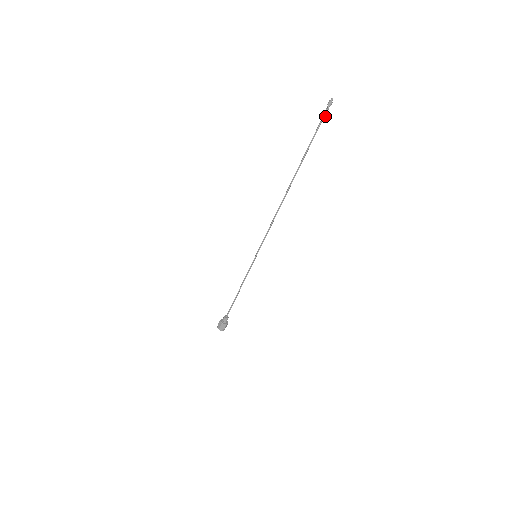
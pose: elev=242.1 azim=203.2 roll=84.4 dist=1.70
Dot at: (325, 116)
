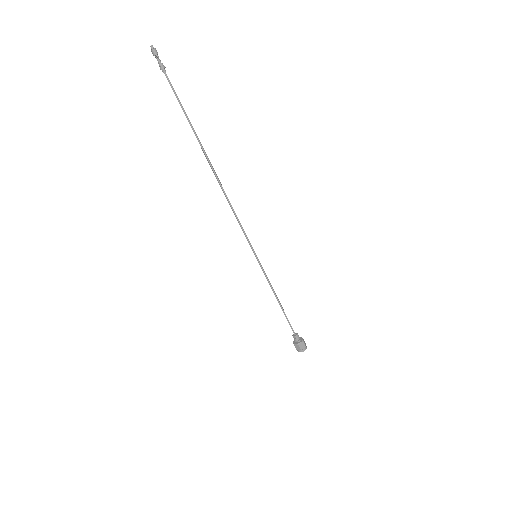
Dot at: (162, 69)
